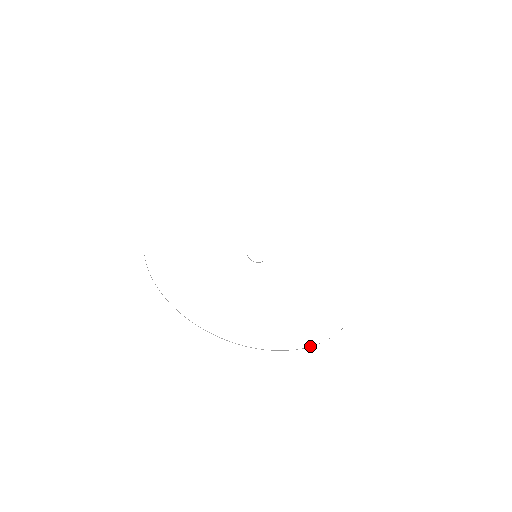
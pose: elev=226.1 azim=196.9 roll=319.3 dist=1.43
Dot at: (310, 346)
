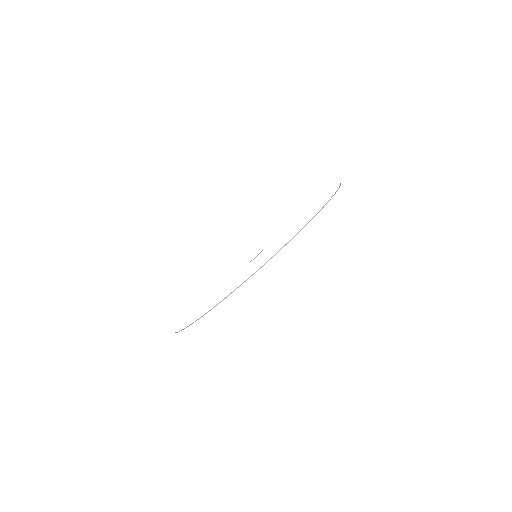
Dot at: (331, 197)
